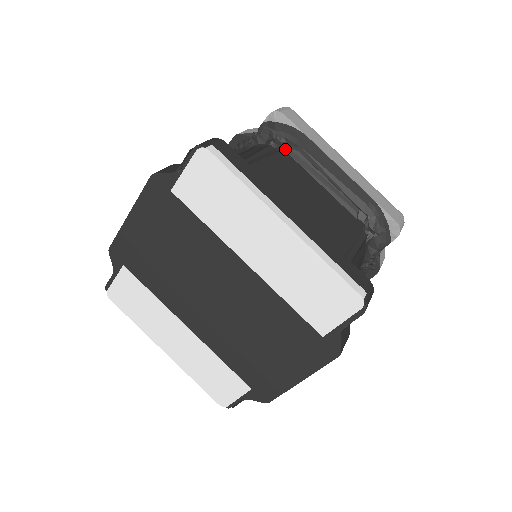
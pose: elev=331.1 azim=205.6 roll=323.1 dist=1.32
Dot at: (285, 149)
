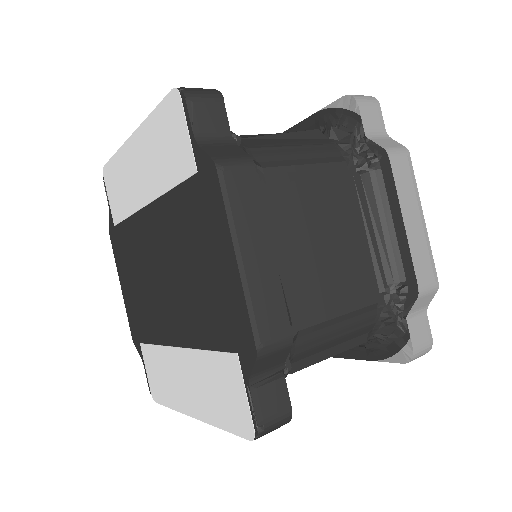
Dot at: occluded
